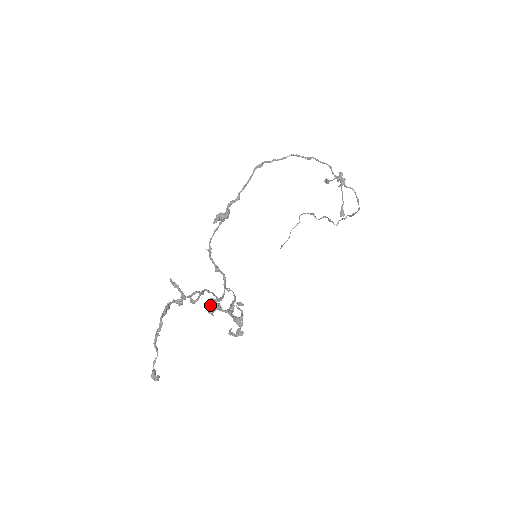
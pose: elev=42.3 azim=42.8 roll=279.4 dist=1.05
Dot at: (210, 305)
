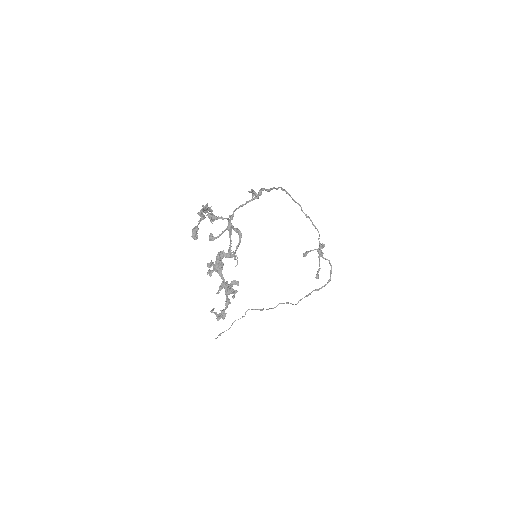
Dot at: (218, 258)
